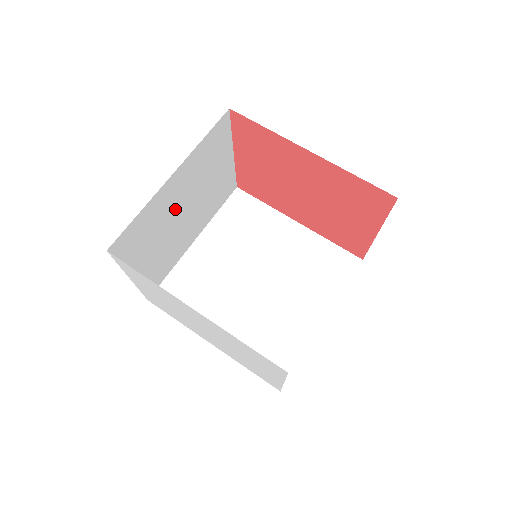
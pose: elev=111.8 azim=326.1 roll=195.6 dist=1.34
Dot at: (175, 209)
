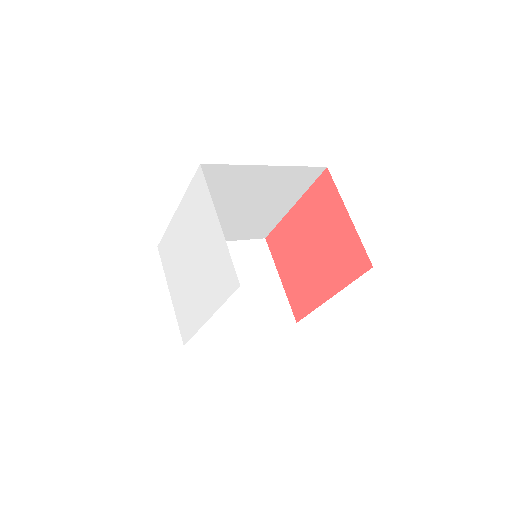
Dot at: occluded
